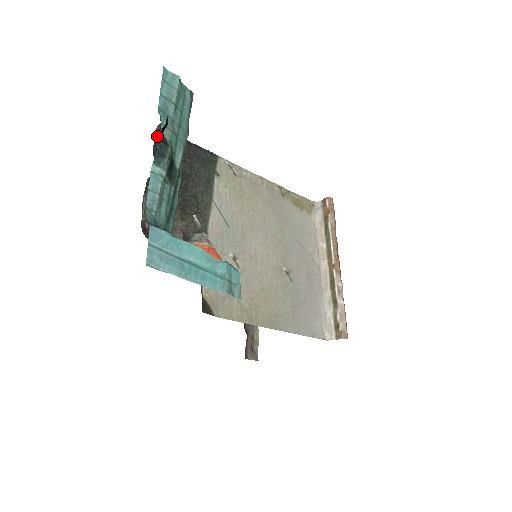
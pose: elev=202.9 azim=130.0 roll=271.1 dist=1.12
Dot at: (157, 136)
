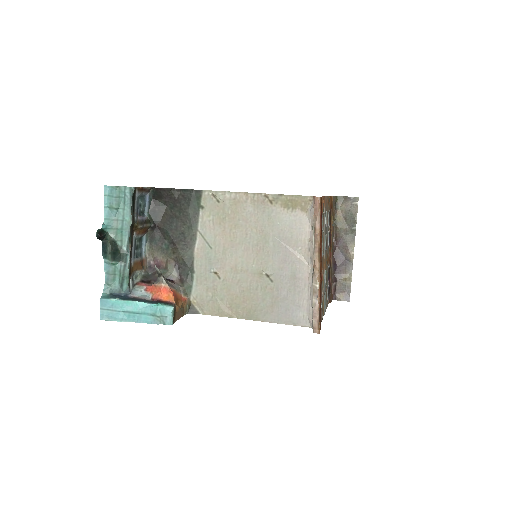
Dot at: (152, 197)
